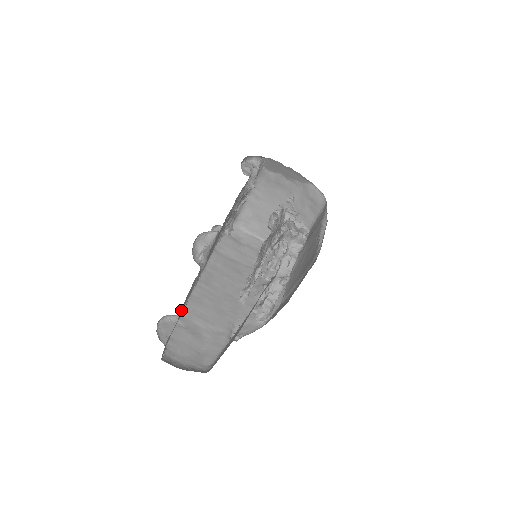
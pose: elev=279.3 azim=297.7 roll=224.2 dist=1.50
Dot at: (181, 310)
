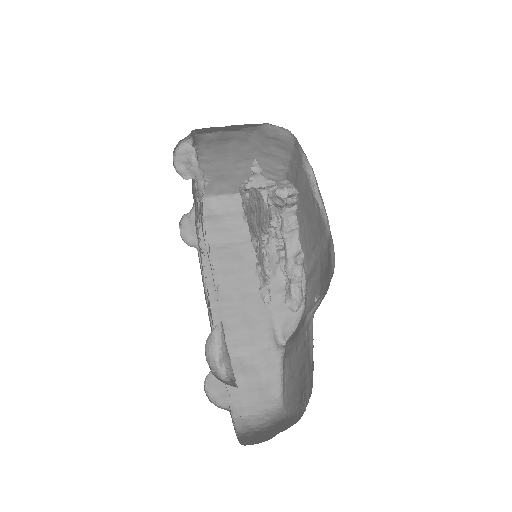
Dot at: occluded
